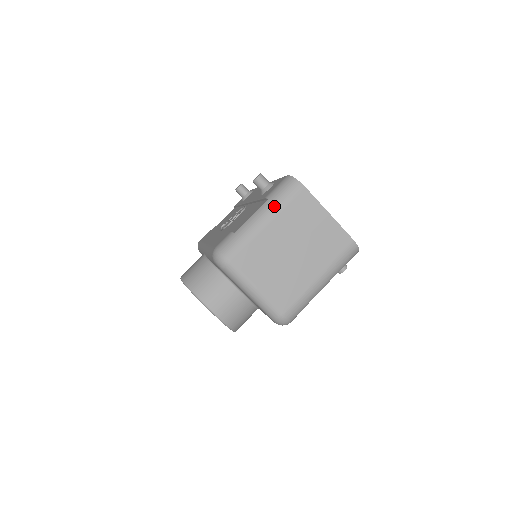
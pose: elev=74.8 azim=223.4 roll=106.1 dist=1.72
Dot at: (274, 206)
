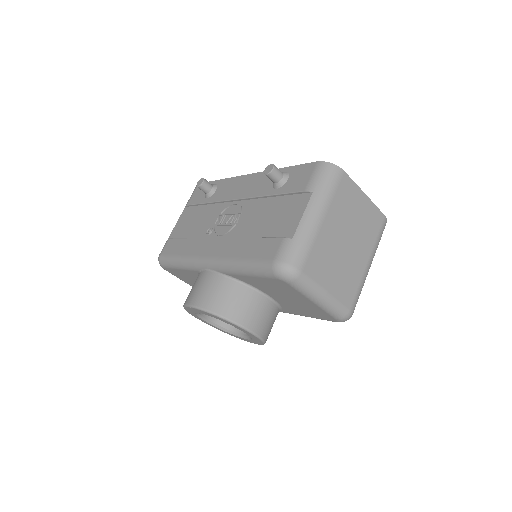
Dot at: (323, 198)
